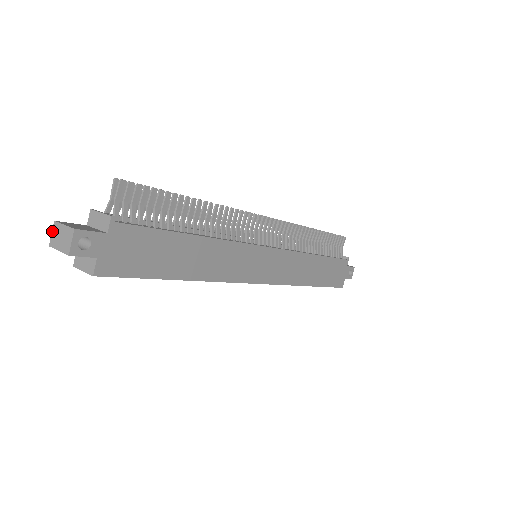
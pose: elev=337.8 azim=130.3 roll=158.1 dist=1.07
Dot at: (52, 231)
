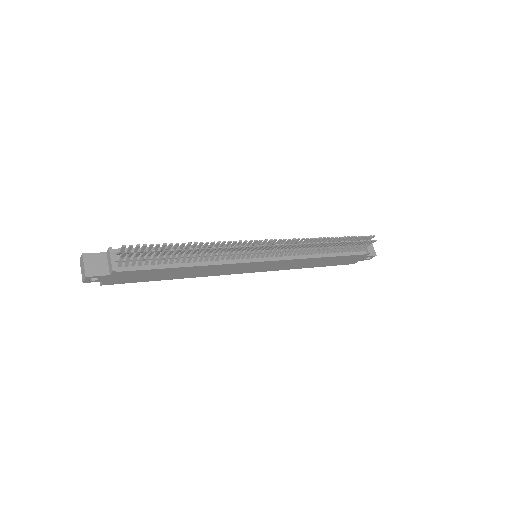
Dot at: (81, 256)
